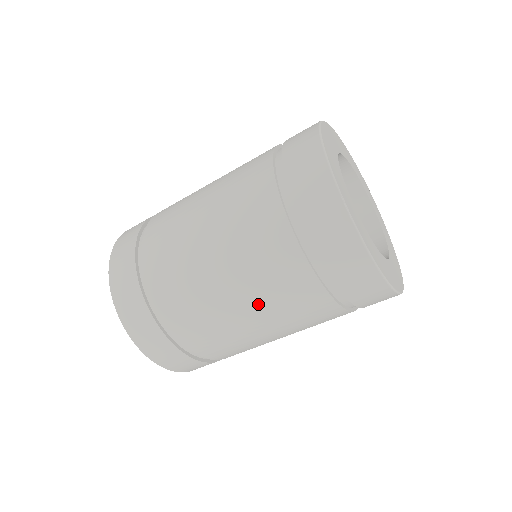
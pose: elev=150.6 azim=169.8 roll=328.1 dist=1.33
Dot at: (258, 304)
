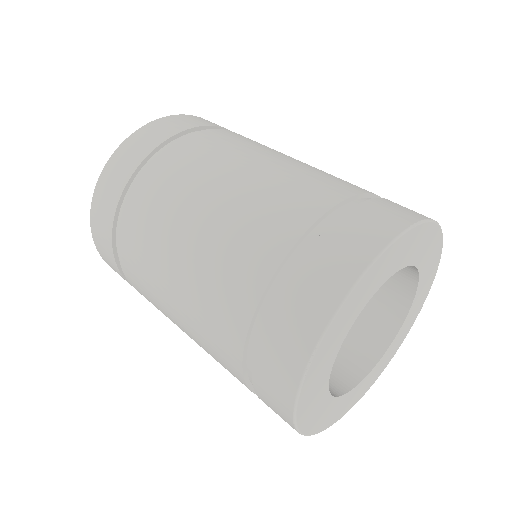
Dot at: (187, 320)
